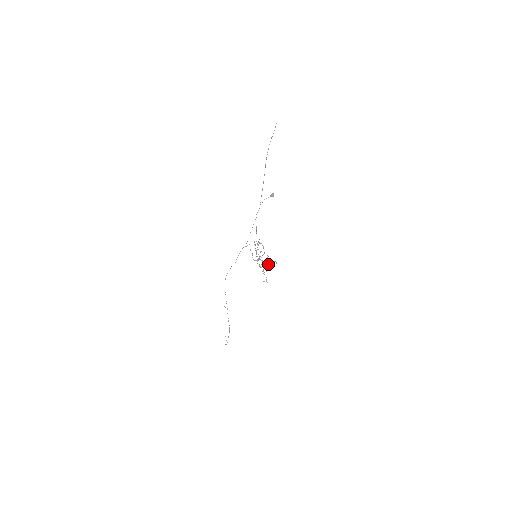
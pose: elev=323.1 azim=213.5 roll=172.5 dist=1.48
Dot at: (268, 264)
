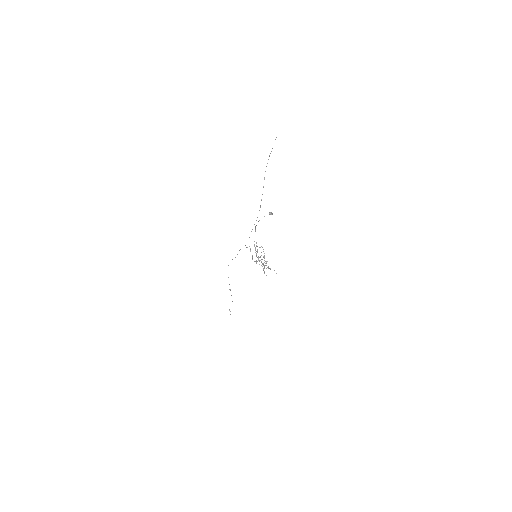
Dot at: (267, 267)
